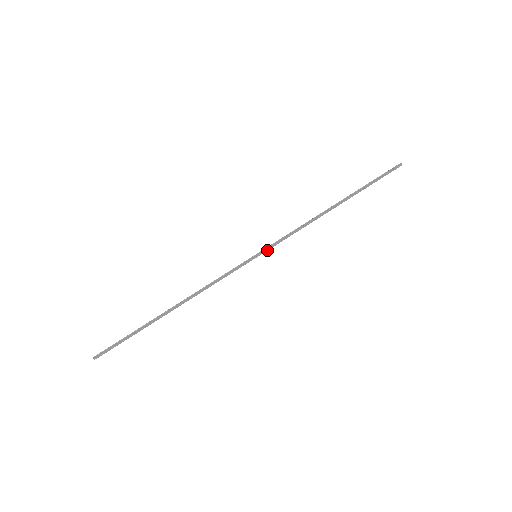
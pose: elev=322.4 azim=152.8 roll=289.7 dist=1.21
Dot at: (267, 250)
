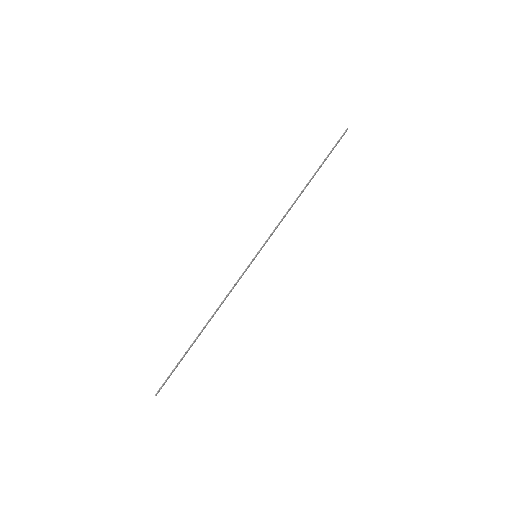
Dot at: occluded
